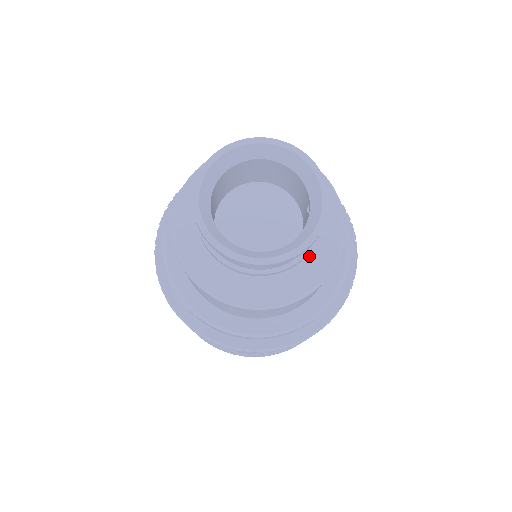
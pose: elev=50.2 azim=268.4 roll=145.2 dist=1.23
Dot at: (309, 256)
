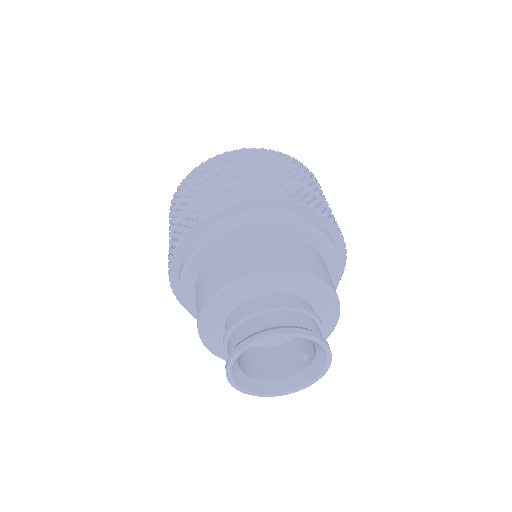
Dot at: occluded
